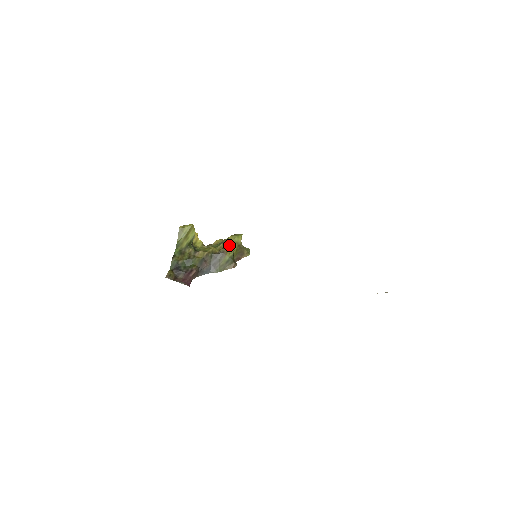
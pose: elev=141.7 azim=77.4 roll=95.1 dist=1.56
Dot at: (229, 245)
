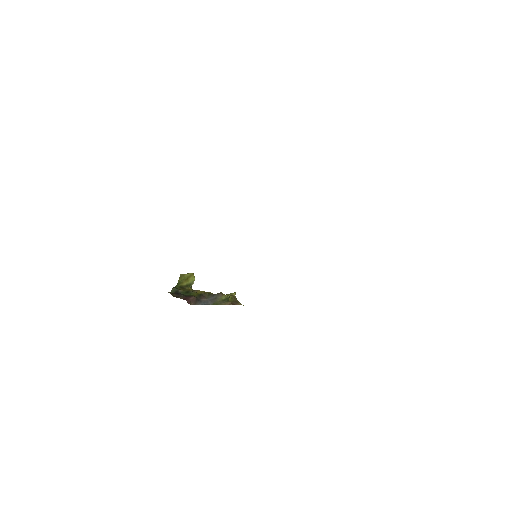
Dot at: occluded
